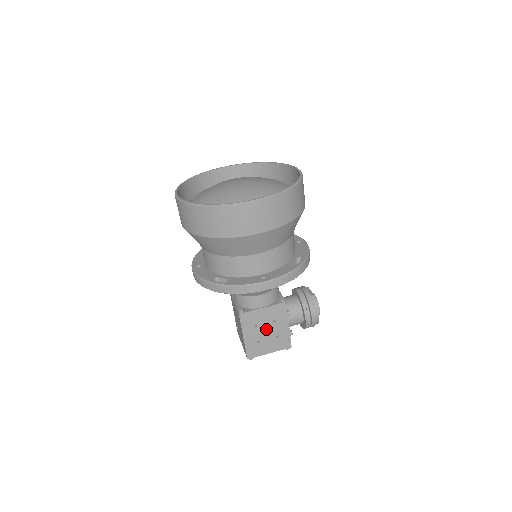
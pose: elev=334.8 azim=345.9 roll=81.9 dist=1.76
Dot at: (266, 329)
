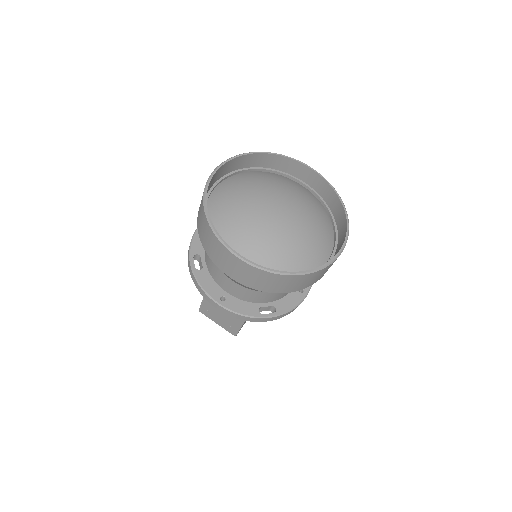
Dot at: occluded
